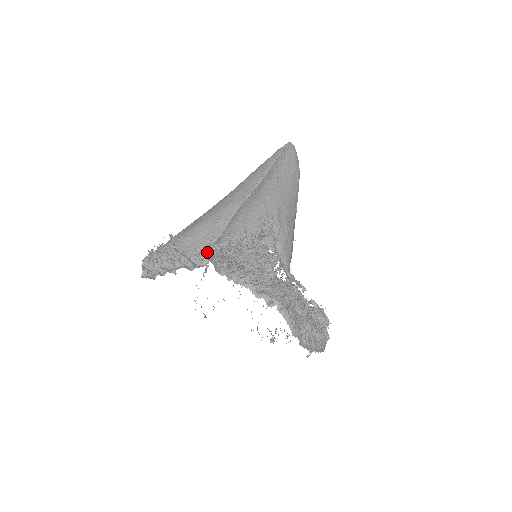
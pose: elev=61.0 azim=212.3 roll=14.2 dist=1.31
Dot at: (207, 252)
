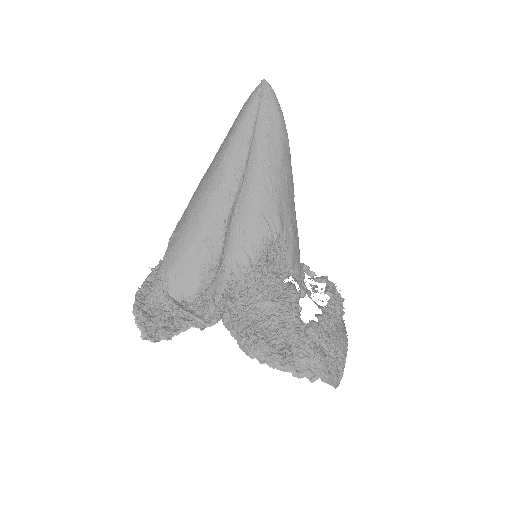
Dot at: (215, 308)
